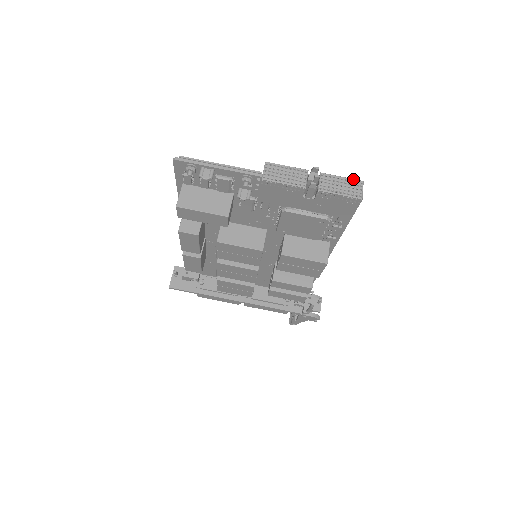
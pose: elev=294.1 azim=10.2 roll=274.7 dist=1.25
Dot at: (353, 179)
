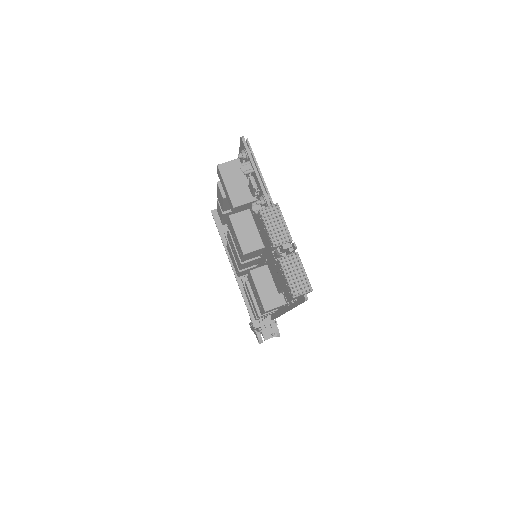
Dot at: occluded
